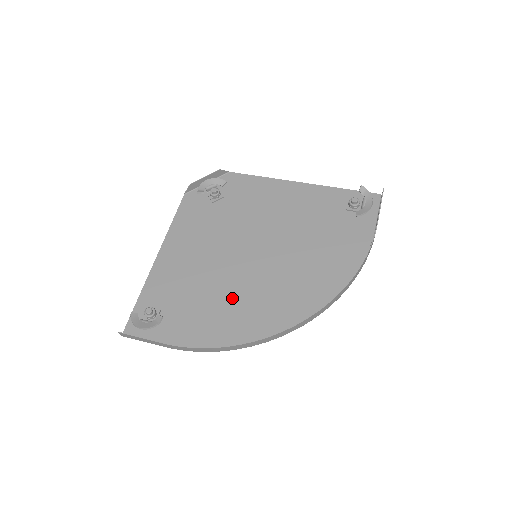
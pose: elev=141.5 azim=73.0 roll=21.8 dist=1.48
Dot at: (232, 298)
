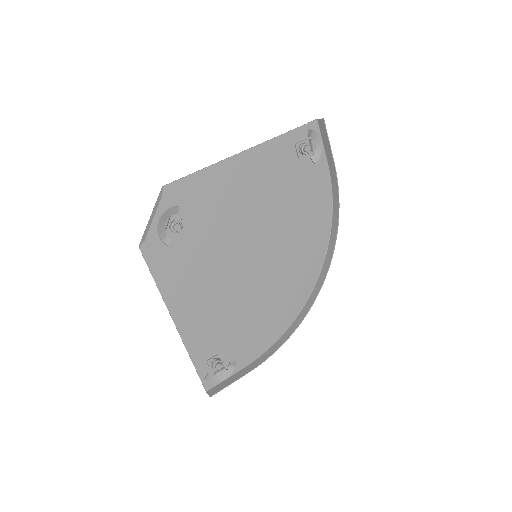
Dot at: (262, 301)
